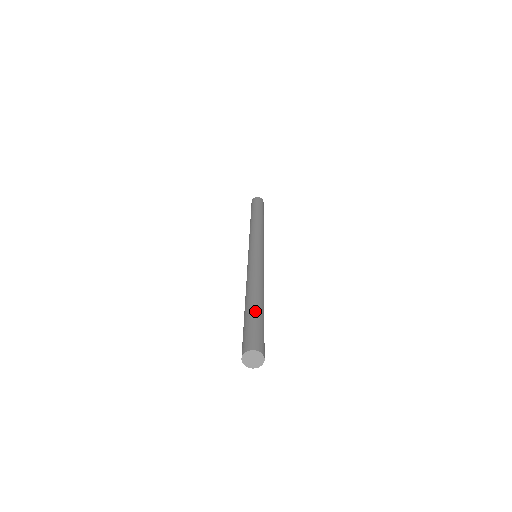
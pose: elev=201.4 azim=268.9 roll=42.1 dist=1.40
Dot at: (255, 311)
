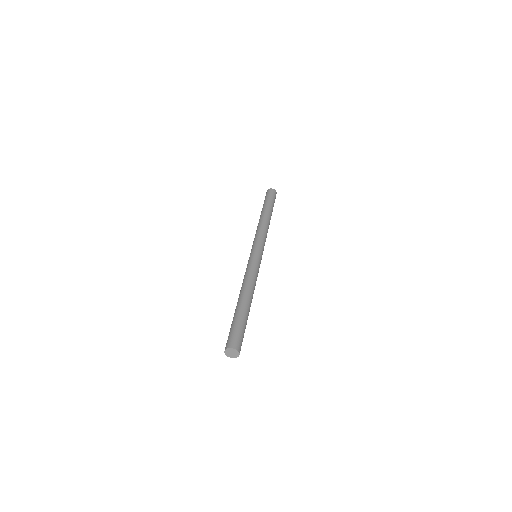
Dot at: (240, 314)
